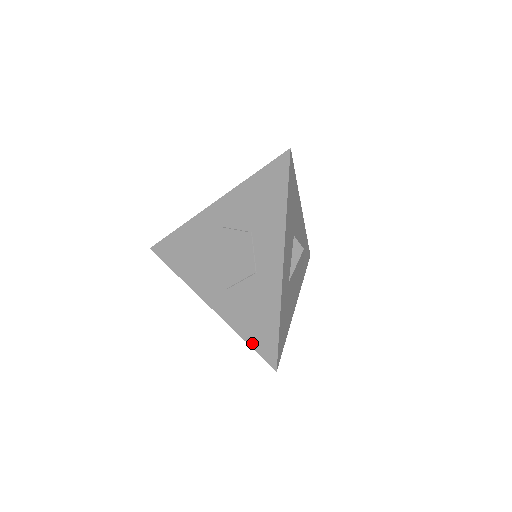
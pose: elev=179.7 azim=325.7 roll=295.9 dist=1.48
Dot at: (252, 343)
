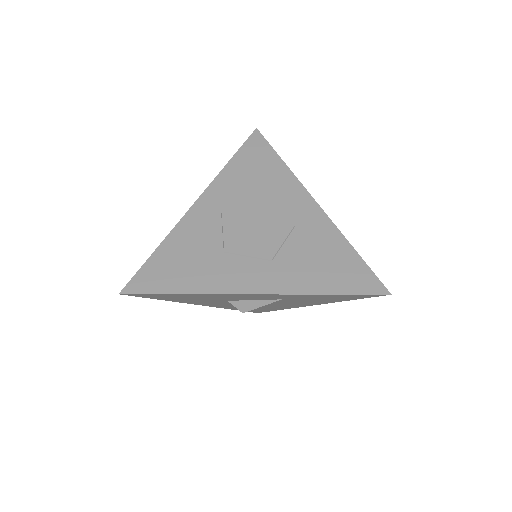
Dot at: (343, 290)
